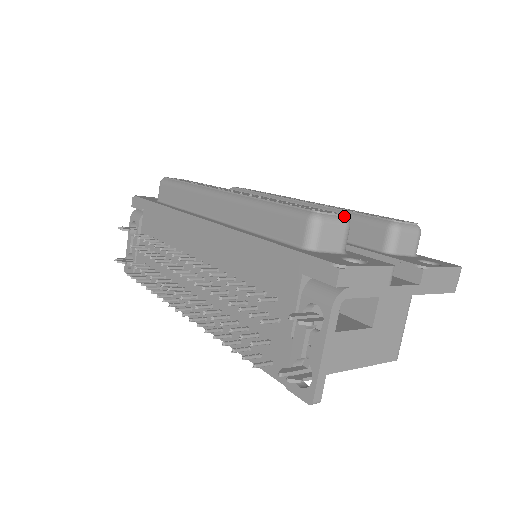
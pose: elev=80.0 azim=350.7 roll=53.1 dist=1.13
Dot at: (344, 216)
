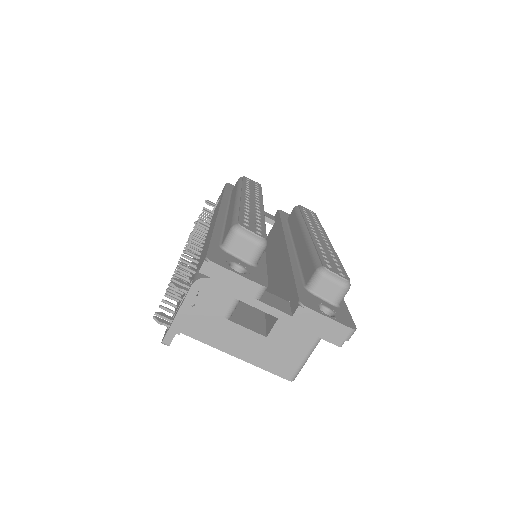
Dot at: (261, 238)
